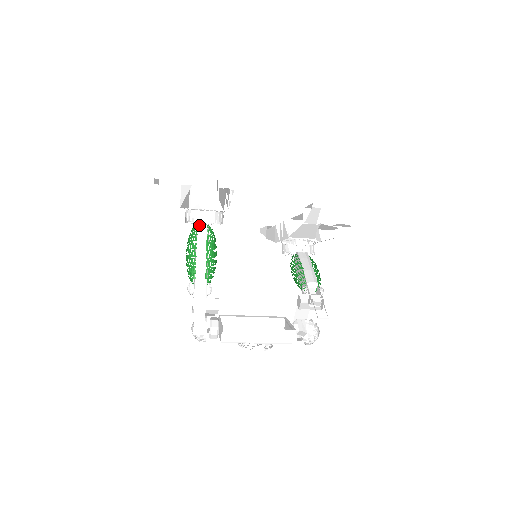
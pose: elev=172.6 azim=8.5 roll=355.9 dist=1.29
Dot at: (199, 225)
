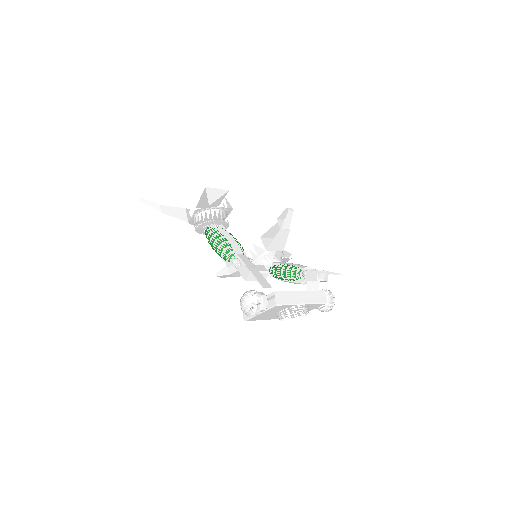
Dot at: (209, 228)
